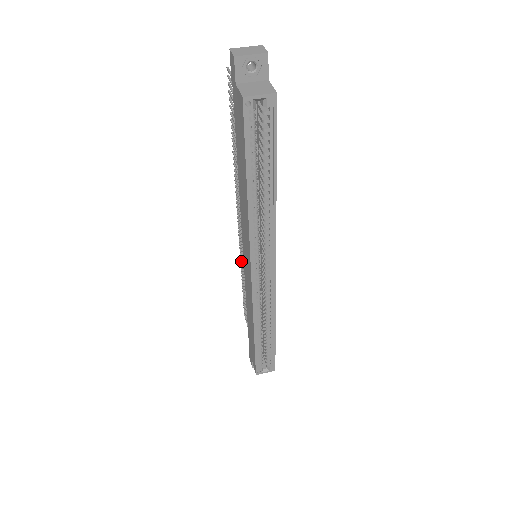
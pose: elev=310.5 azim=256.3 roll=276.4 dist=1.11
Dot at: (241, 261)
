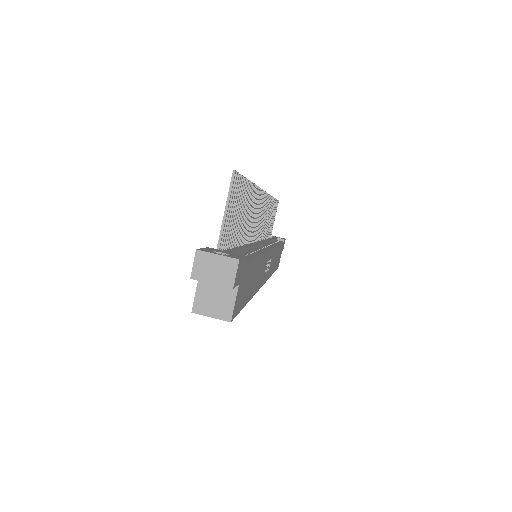
Dot at: occluded
